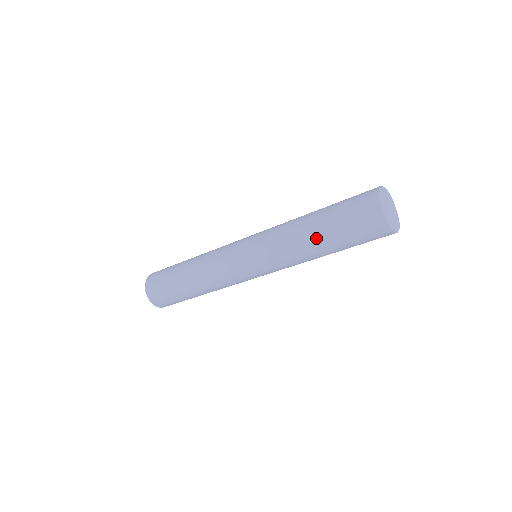
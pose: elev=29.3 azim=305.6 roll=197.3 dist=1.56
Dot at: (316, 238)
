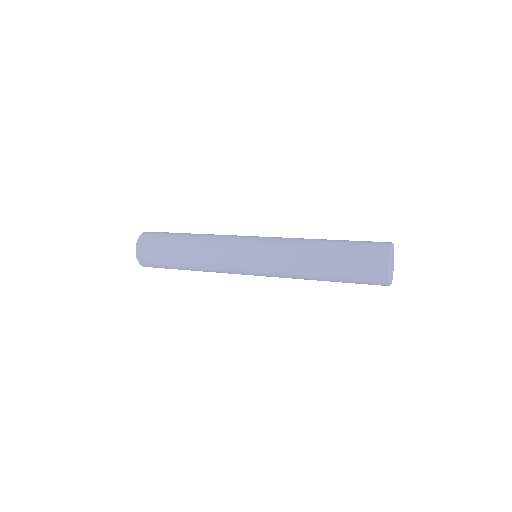
Dot at: occluded
